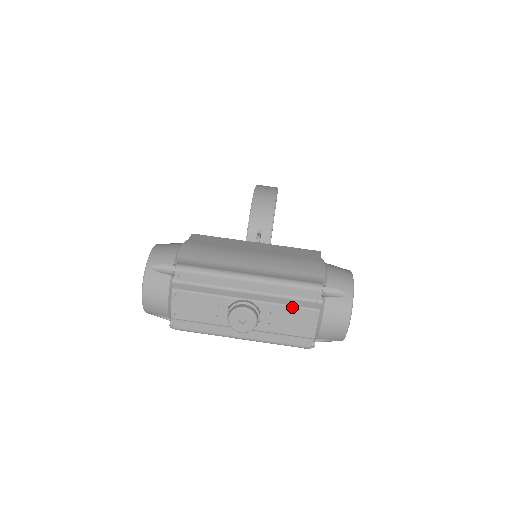
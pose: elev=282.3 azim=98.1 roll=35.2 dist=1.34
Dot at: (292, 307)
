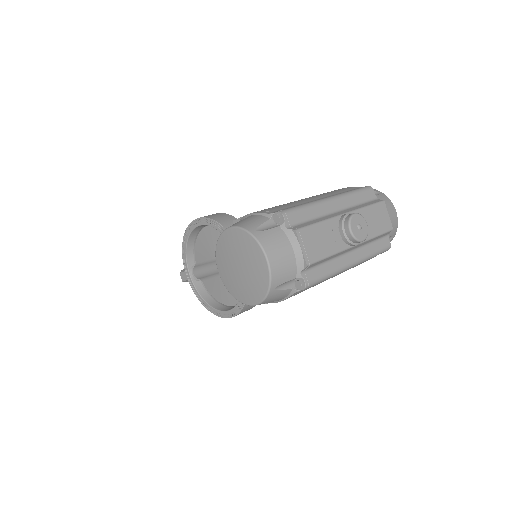
Dot at: (371, 206)
